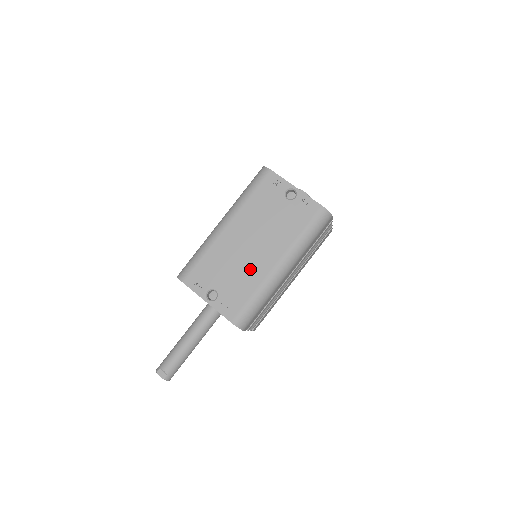
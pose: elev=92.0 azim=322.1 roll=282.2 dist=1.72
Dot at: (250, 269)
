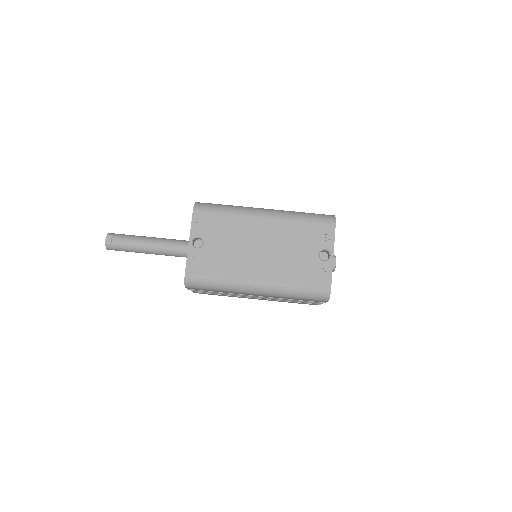
Dot at: (239, 261)
